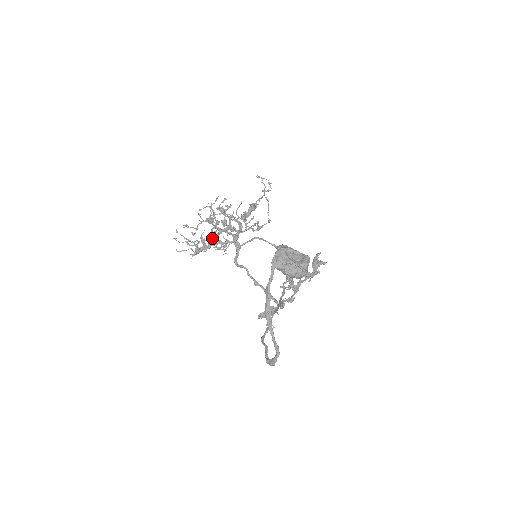
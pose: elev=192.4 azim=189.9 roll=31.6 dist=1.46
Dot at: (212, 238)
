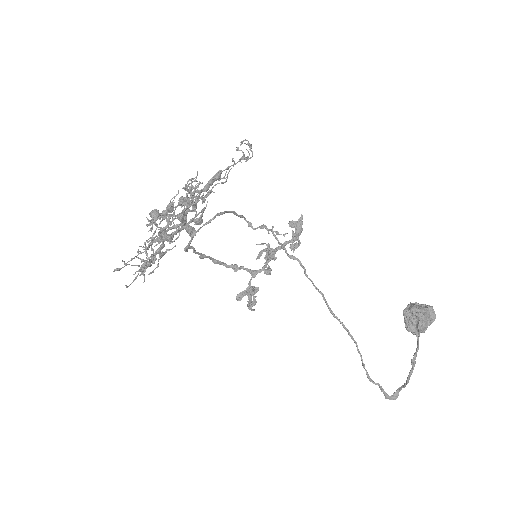
Dot at: (162, 239)
